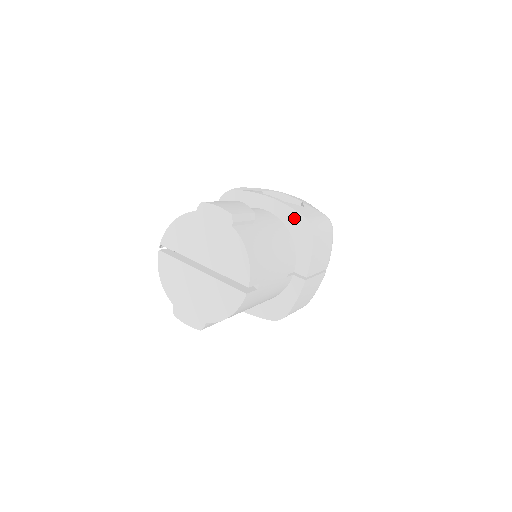
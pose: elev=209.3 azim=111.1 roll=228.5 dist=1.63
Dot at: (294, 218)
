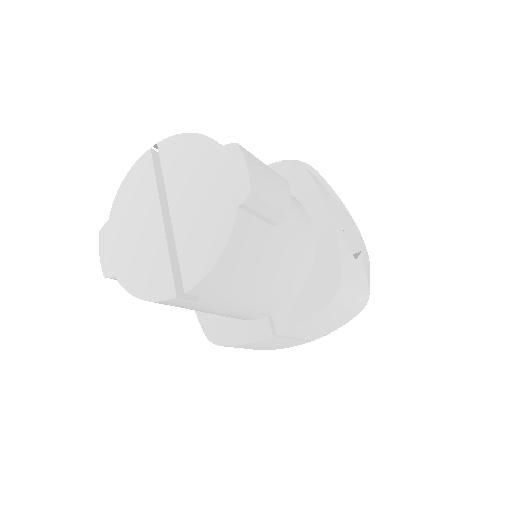
Dot at: (330, 263)
